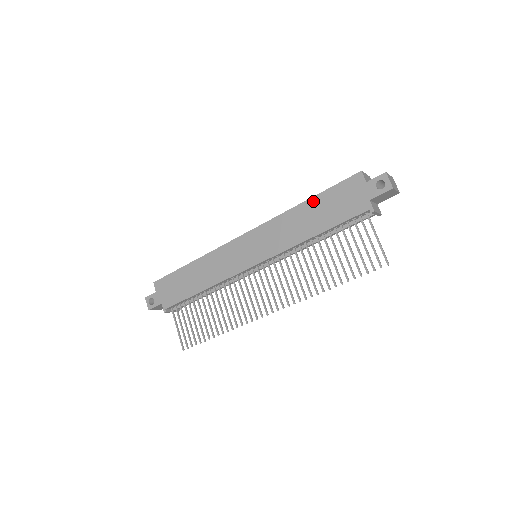
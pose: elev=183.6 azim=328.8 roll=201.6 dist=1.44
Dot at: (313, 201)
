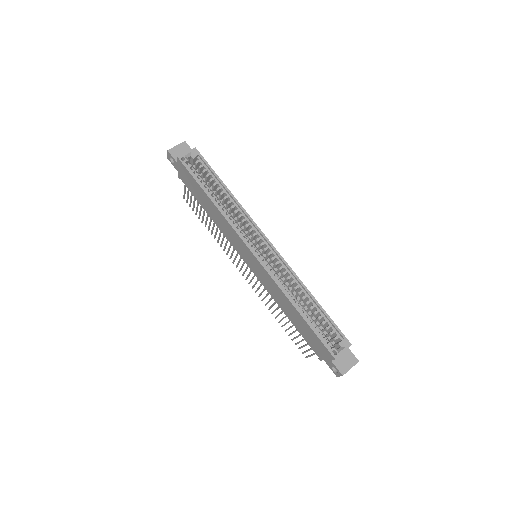
Dot at: (301, 318)
